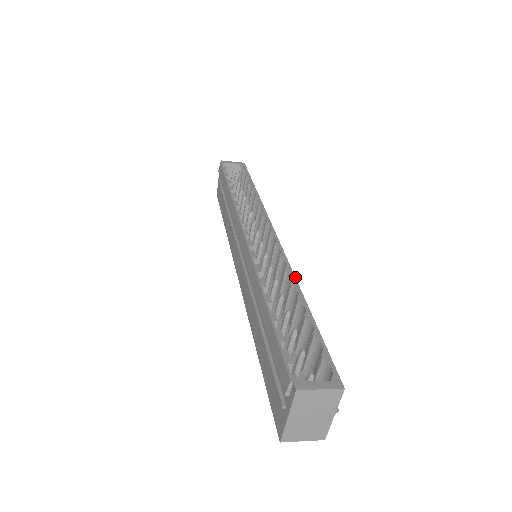
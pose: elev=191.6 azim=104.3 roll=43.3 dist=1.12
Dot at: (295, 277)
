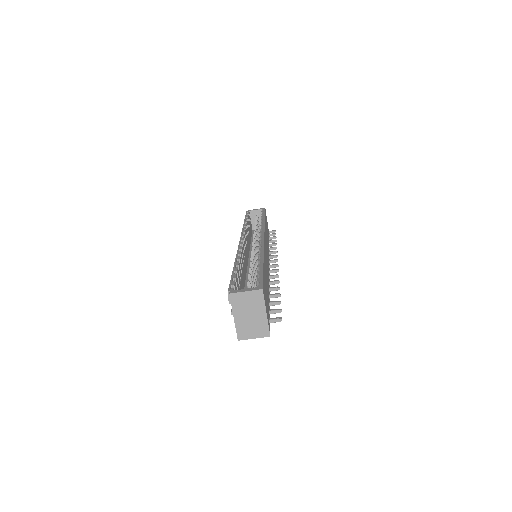
Dot at: (263, 252)
